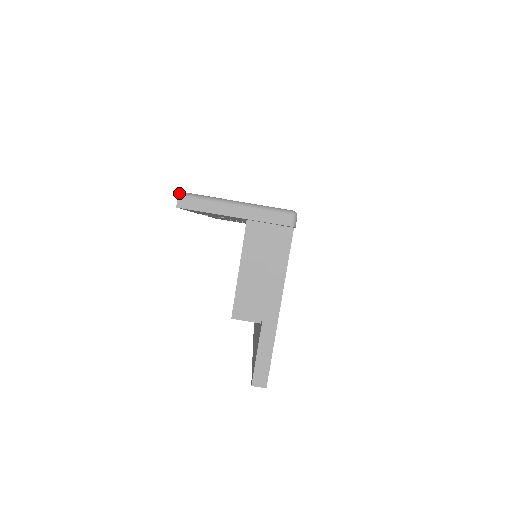
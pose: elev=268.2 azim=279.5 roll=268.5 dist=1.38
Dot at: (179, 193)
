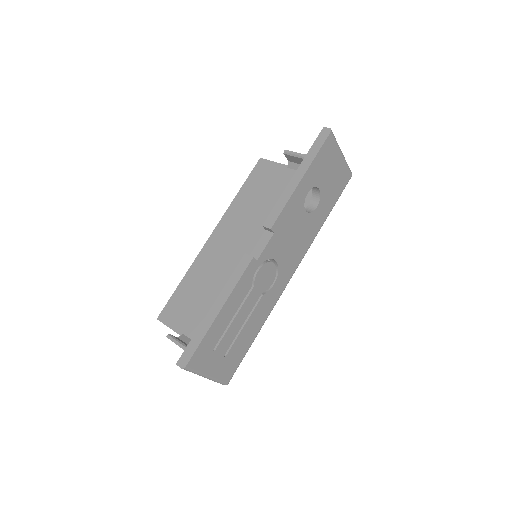
Dot at: occluded
